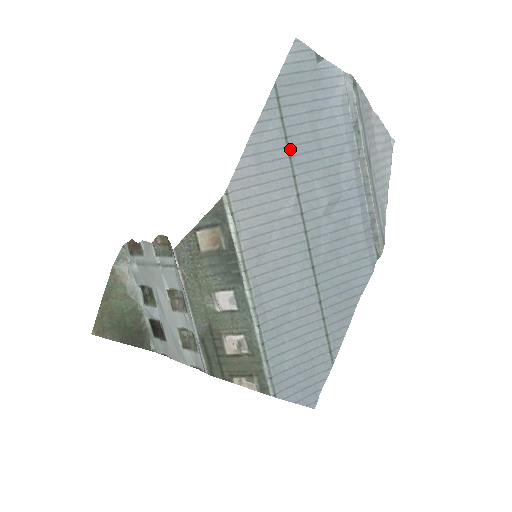
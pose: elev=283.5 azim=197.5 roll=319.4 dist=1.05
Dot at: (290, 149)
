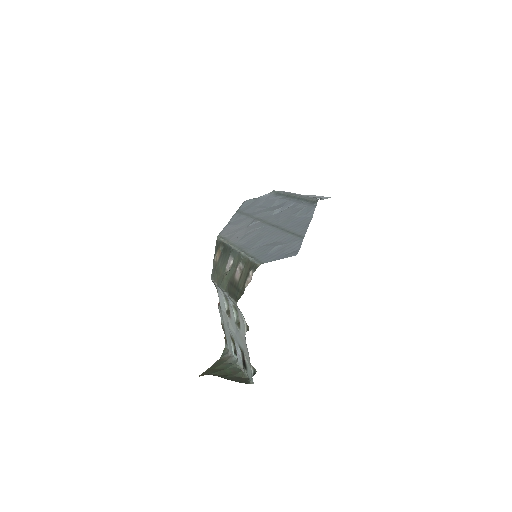
Dot at: (248, 215)
